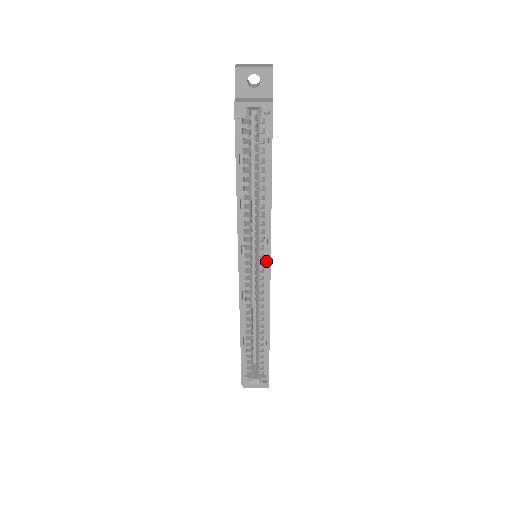
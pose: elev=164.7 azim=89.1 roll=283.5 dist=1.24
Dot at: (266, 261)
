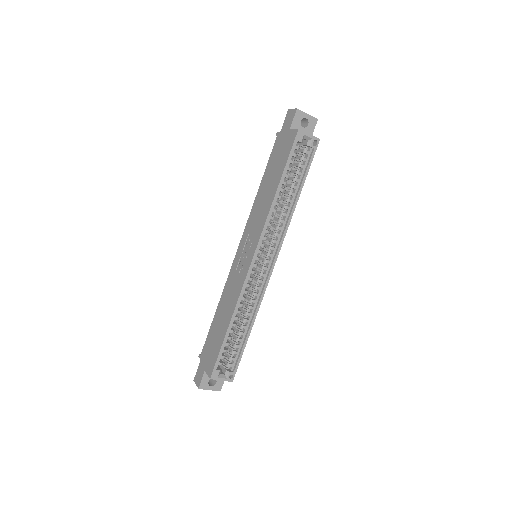
Dot at: (272, 258)
